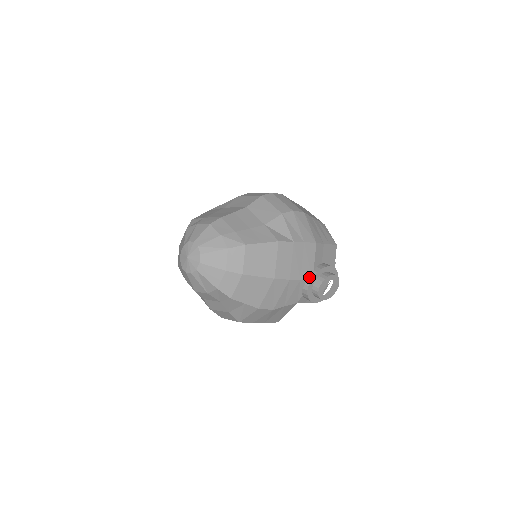
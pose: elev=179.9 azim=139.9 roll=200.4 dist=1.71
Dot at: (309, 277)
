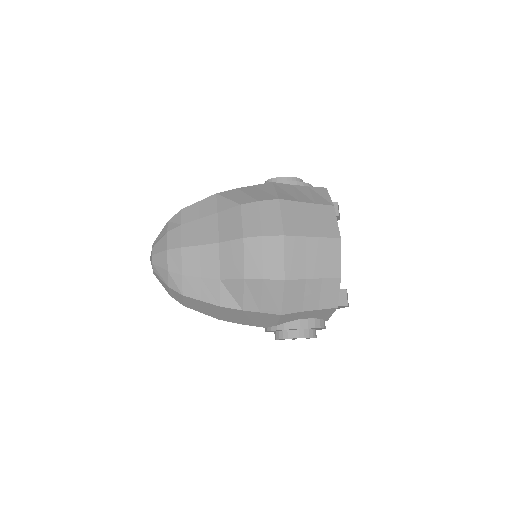
Dot at: (269, 327)
